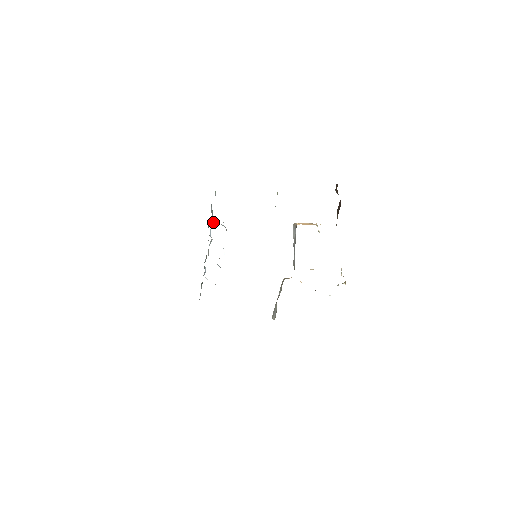
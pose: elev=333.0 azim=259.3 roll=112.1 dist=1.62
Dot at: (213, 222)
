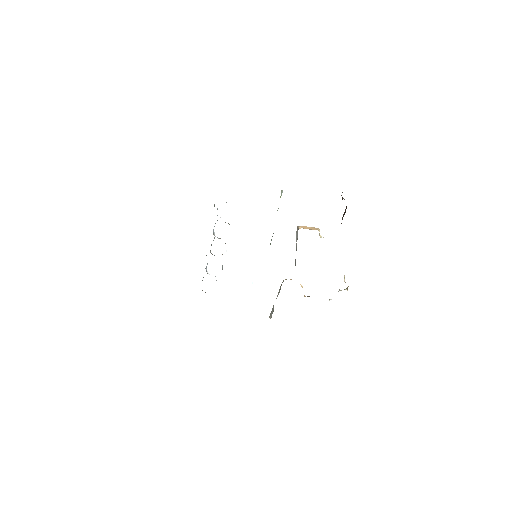
Dot at: (217, 220)
